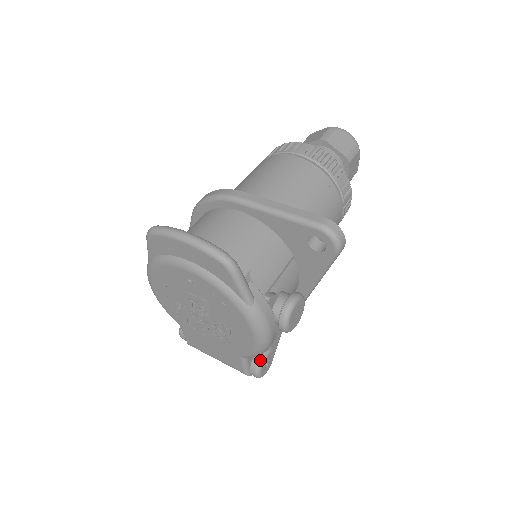
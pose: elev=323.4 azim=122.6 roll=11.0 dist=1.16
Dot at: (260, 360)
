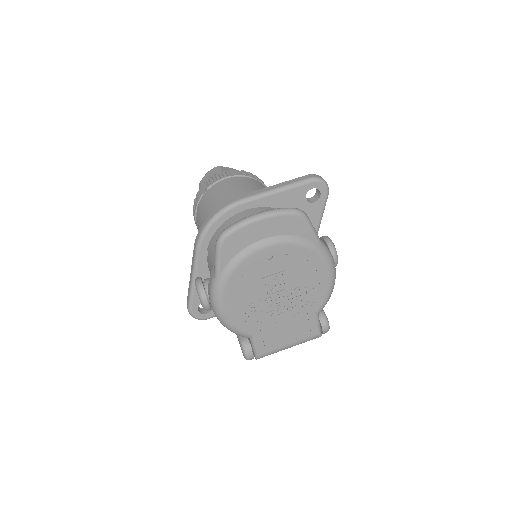
Dot at: (323, 313)
